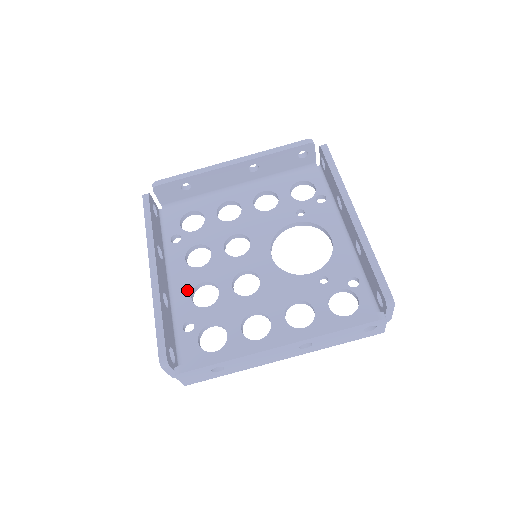
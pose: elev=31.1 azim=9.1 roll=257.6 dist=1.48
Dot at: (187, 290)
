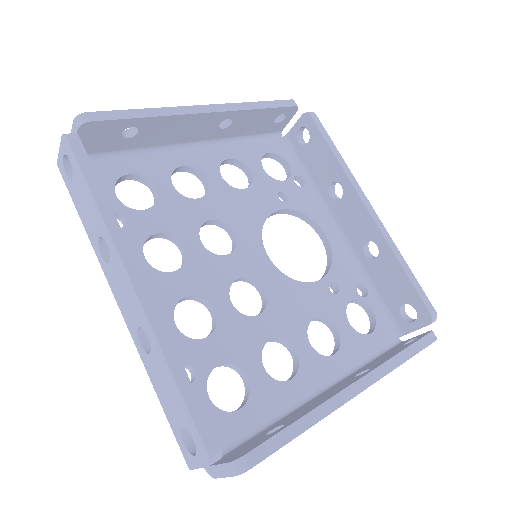
Dot at: (165, 311)
